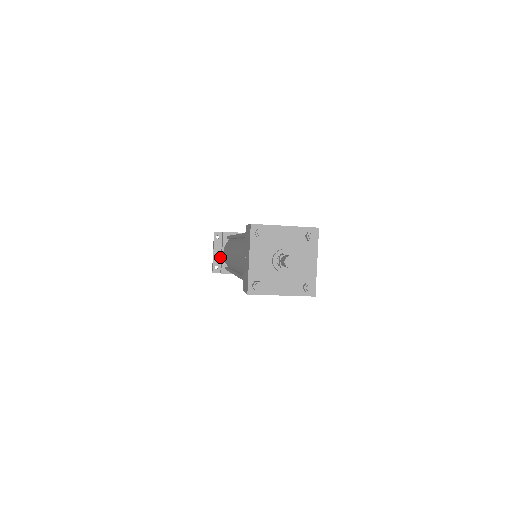
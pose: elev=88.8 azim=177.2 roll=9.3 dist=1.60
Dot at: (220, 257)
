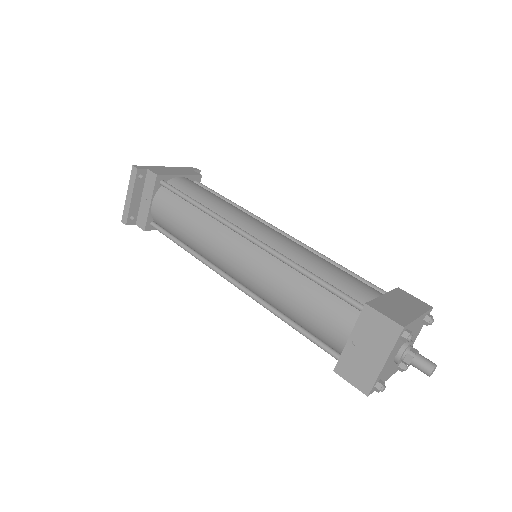
Dot at: (139, 204)
